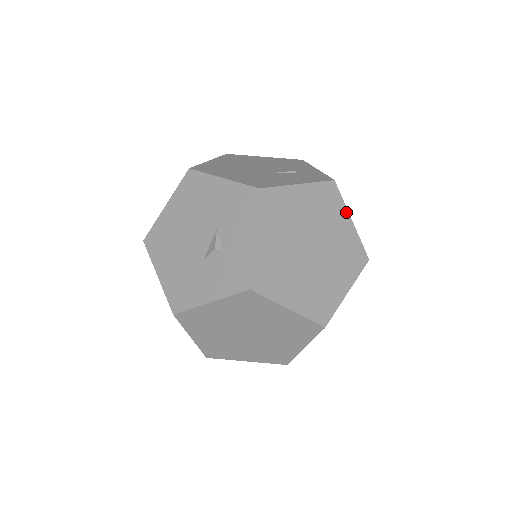
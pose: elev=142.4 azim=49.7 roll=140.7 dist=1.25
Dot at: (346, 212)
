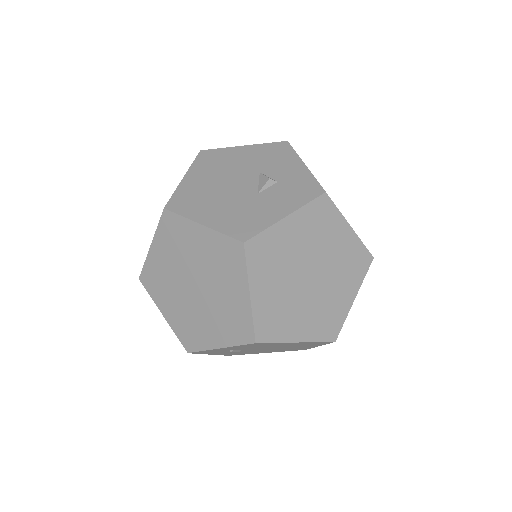
Dot at: occluded
